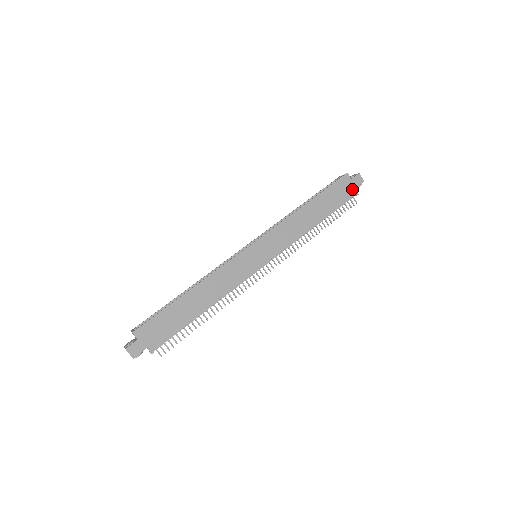
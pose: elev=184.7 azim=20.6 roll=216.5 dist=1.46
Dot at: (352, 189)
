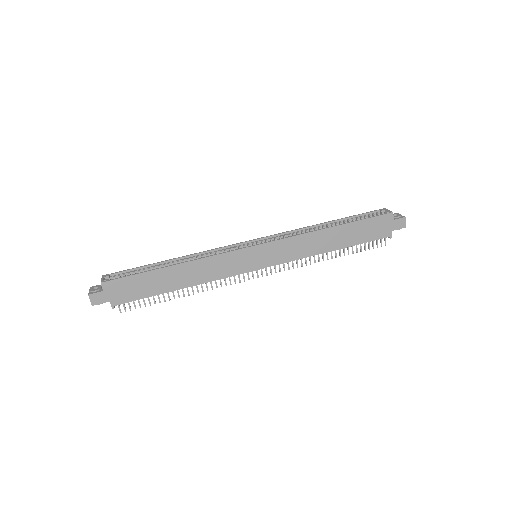
Dot at: (388, 230)
